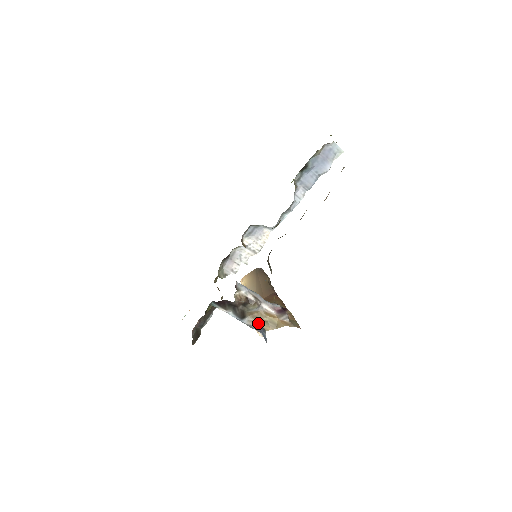
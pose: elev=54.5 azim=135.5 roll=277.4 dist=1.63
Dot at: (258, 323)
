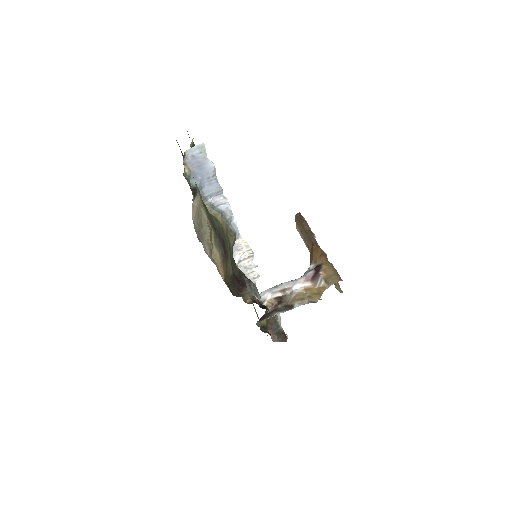
Dot at: (306, 301)
